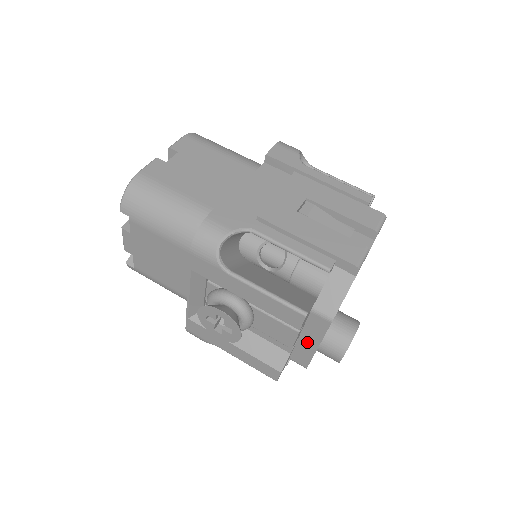
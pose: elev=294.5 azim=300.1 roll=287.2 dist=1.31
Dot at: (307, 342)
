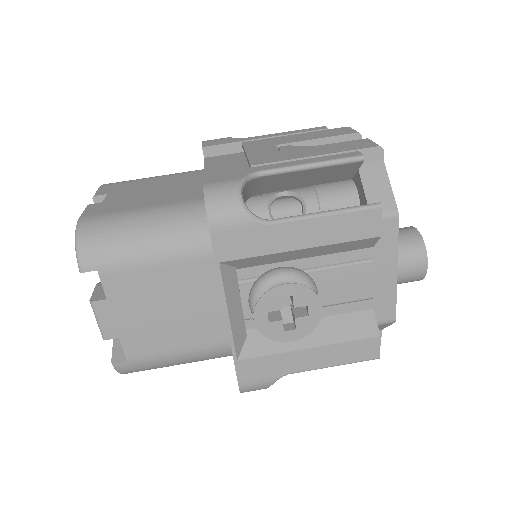
Dot at: (383, 275)
